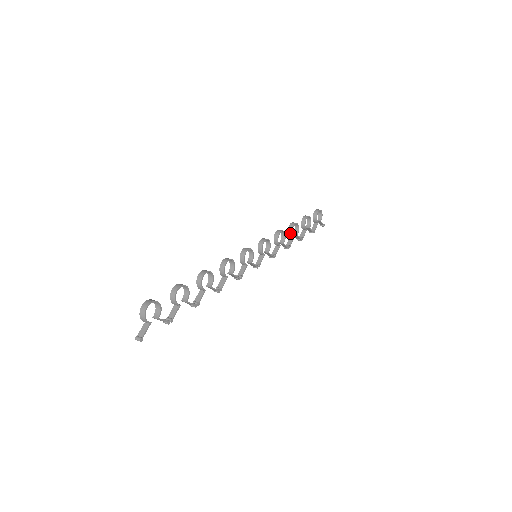
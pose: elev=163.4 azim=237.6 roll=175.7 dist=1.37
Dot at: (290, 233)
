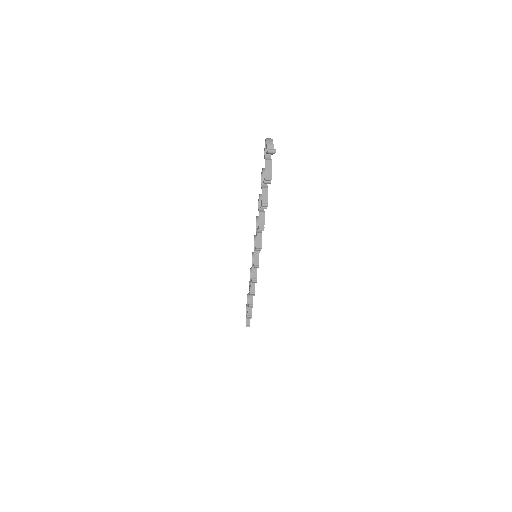
Dot at: occluded
